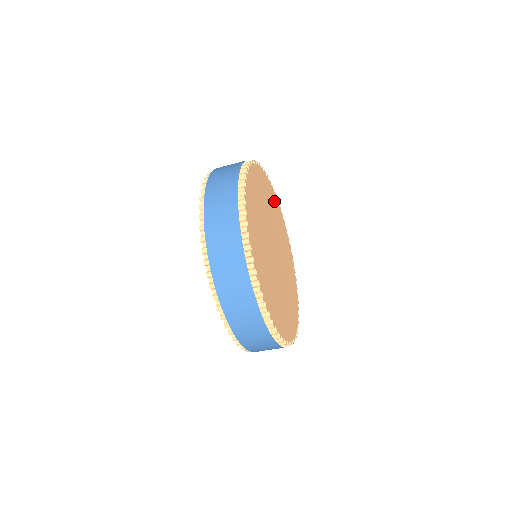
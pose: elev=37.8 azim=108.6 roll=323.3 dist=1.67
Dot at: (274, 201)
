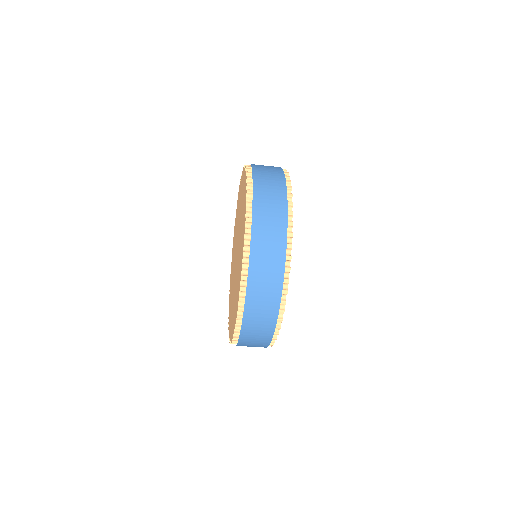
Dot at: occluded
